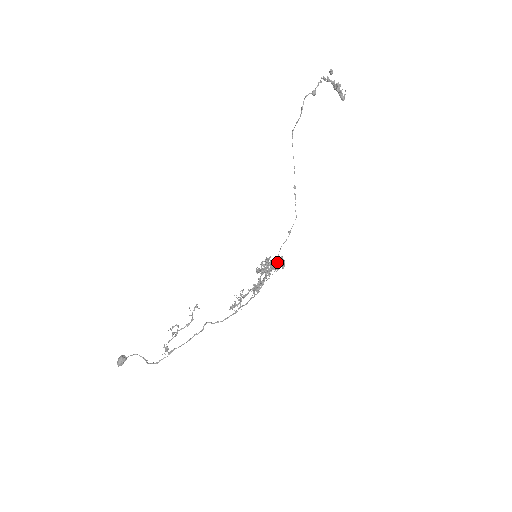
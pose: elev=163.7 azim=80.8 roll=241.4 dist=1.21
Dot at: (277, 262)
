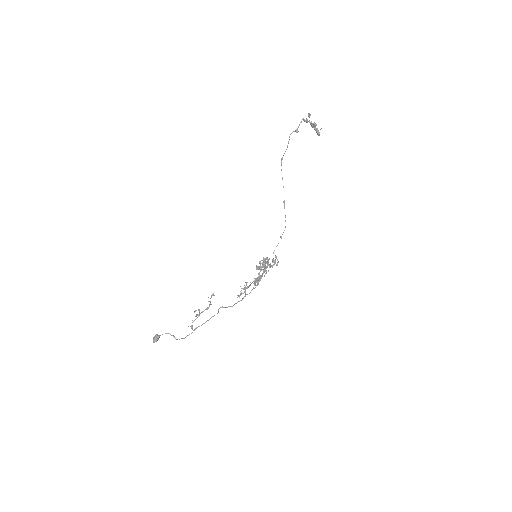
Dot at: (272, 260)
